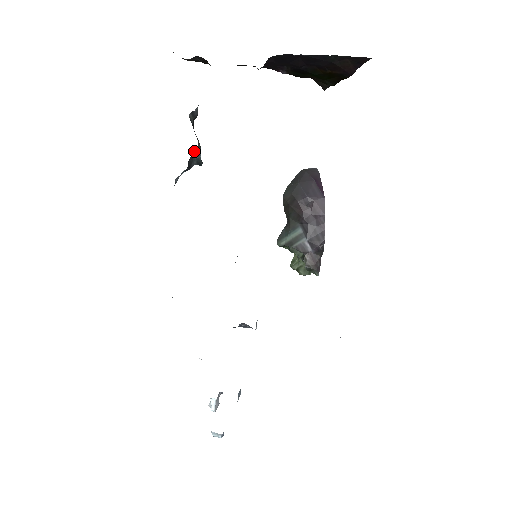
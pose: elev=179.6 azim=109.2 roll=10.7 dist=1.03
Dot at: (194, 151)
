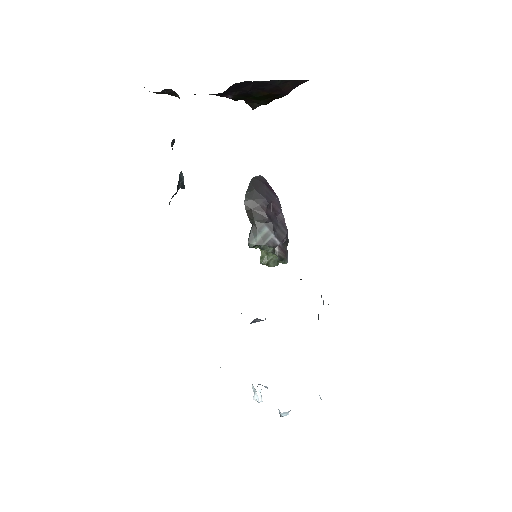
Dot at: (180, 176)
